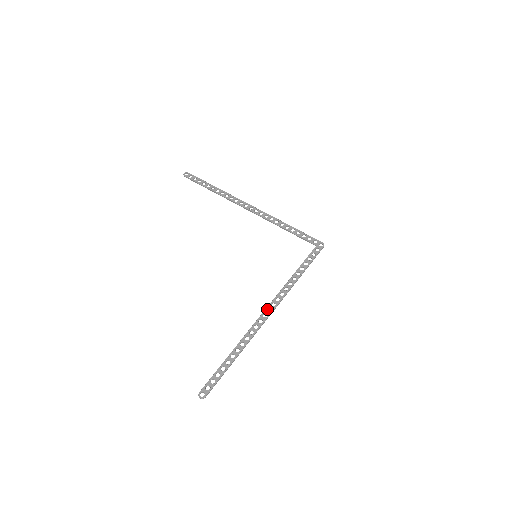
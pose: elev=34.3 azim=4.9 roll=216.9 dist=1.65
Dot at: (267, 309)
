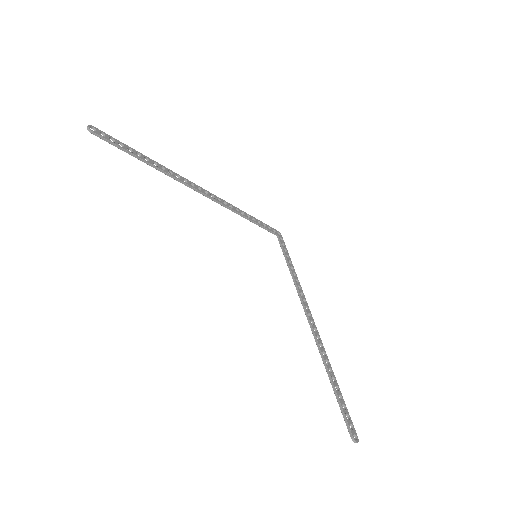
Dot at: (308, 315)
